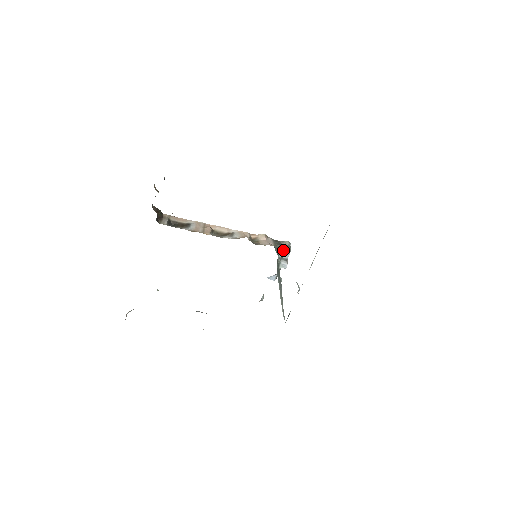
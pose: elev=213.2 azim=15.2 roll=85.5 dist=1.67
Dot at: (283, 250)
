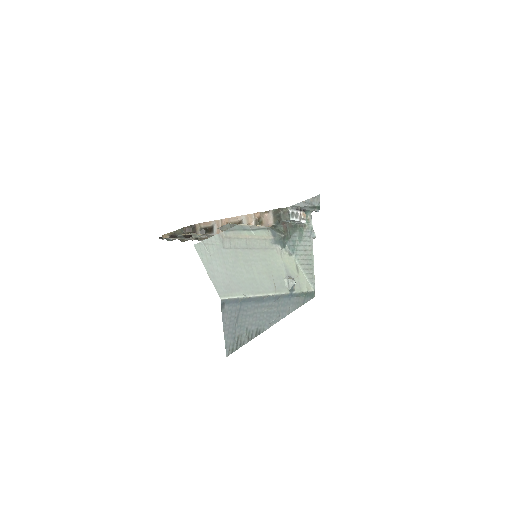
Dot at: (285, 220)
